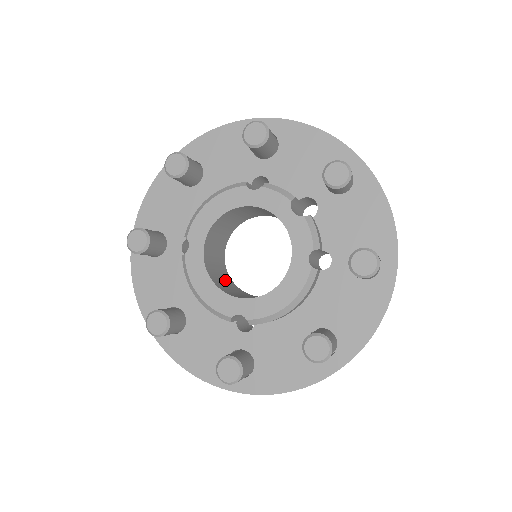
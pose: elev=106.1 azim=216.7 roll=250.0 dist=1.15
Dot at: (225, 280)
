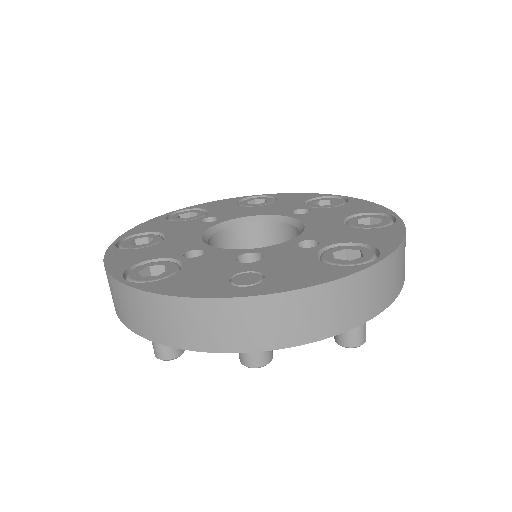
Dot at: (256, 242)
